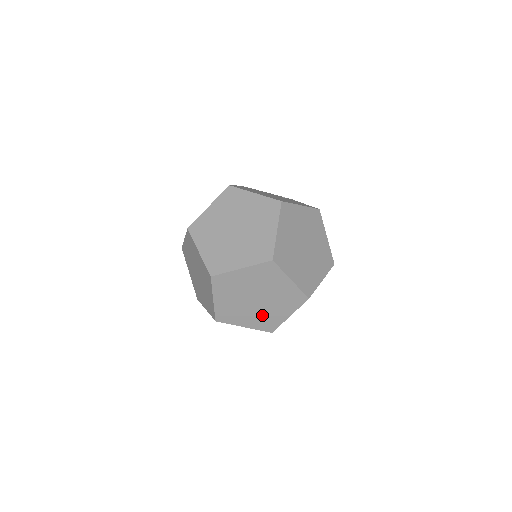
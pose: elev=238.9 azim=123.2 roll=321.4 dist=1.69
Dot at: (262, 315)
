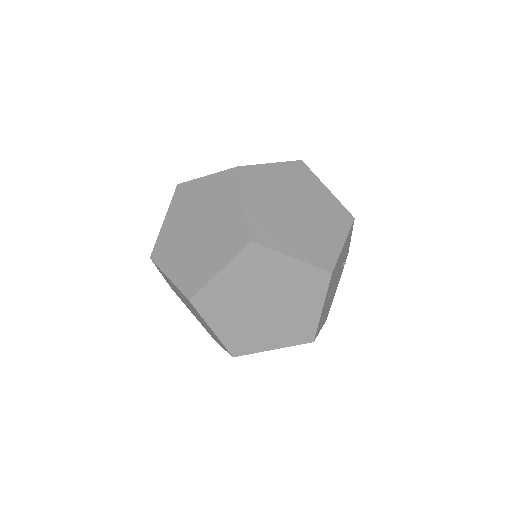
Dot at: (285, 323)
